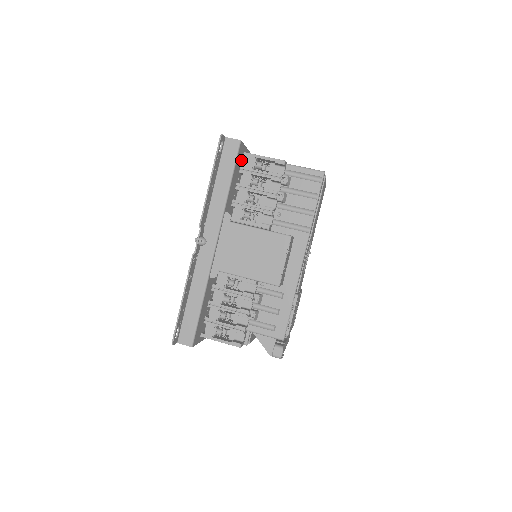
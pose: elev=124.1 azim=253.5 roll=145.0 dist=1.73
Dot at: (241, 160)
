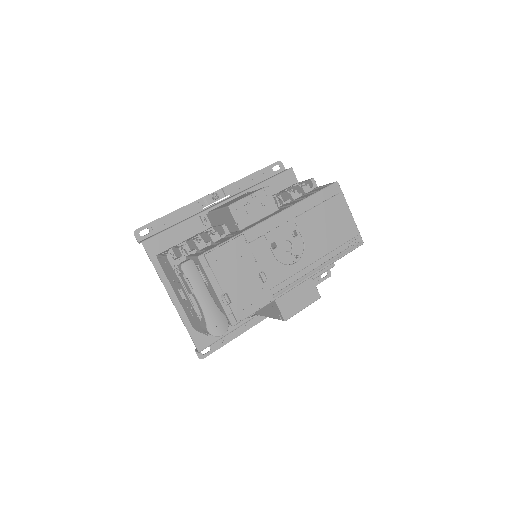
Dot at: occluded
